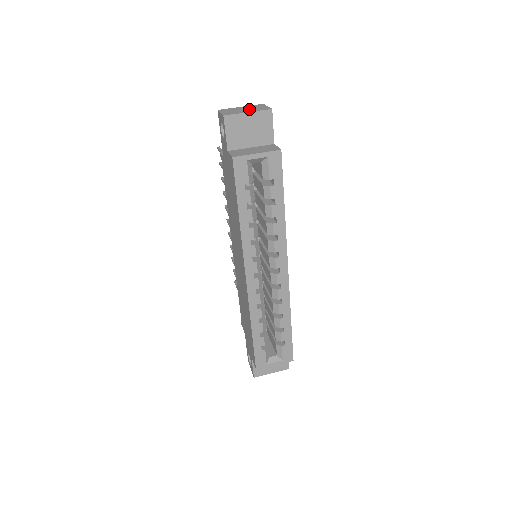
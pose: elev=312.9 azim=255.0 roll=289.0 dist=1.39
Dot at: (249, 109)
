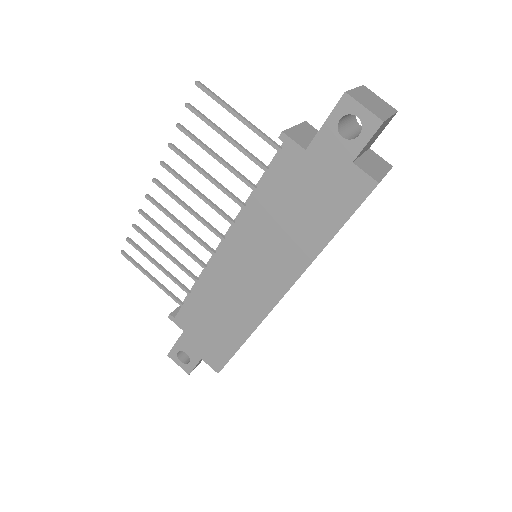
Dot at: (379, 104)
